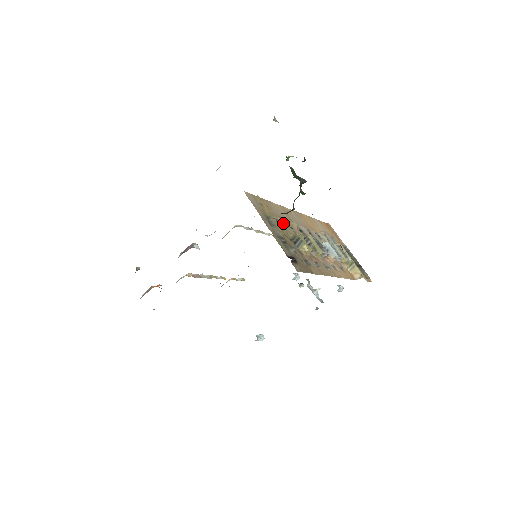
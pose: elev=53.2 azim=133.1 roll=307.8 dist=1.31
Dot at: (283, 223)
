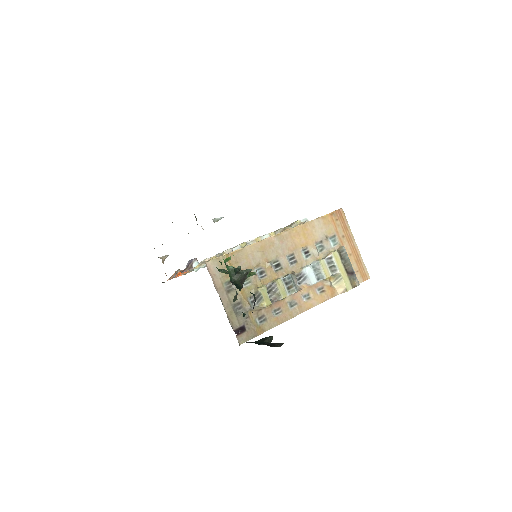
Dot at: occluded
